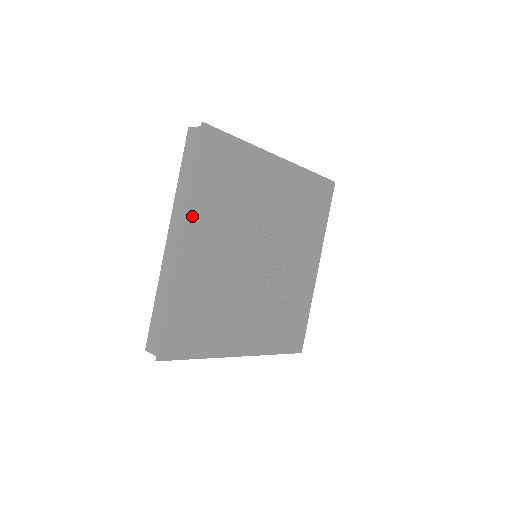
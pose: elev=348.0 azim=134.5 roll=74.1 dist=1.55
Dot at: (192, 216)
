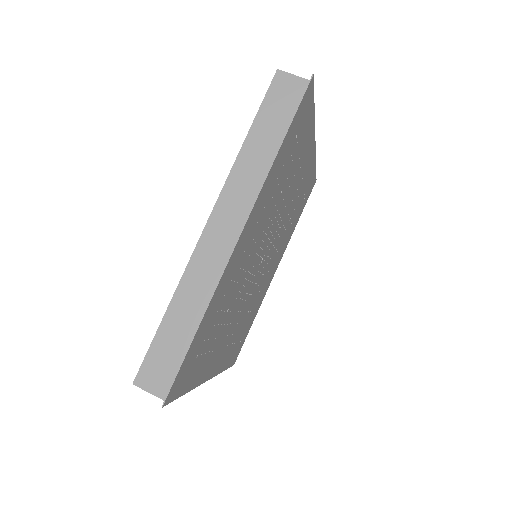
Dot at: (259, 202)
